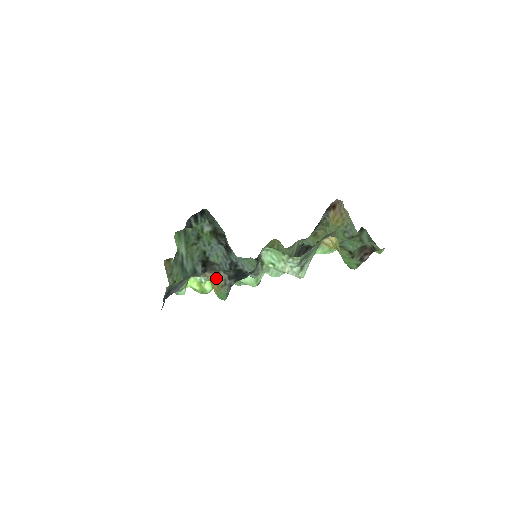
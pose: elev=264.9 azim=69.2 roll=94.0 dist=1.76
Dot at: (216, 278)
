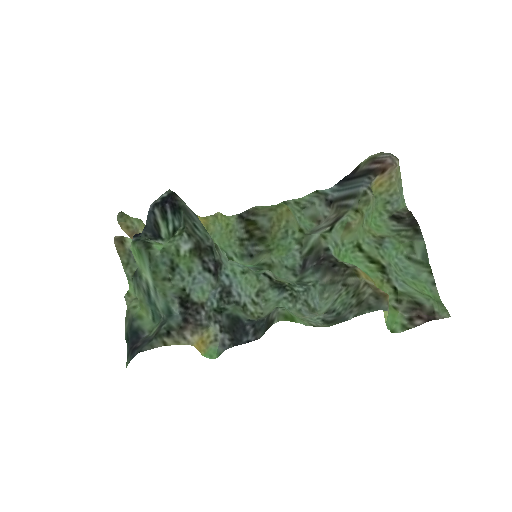
Dot at: (203, 336)
